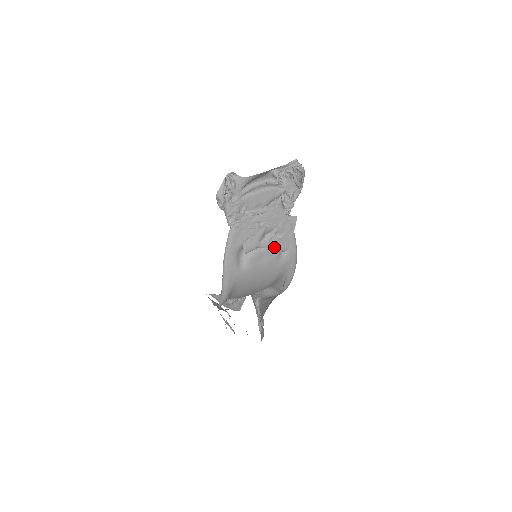
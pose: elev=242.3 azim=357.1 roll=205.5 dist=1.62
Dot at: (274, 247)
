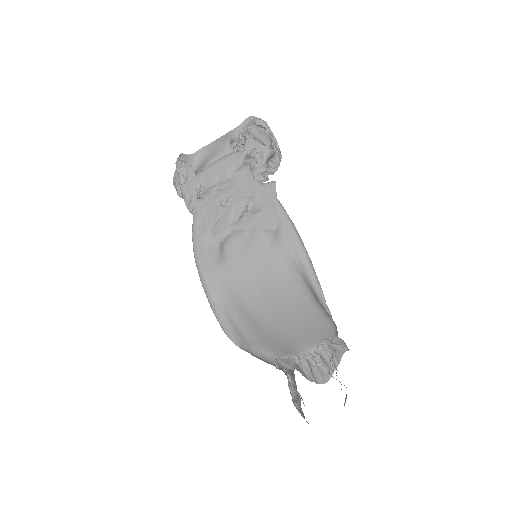
Dot at: (254, 227)
